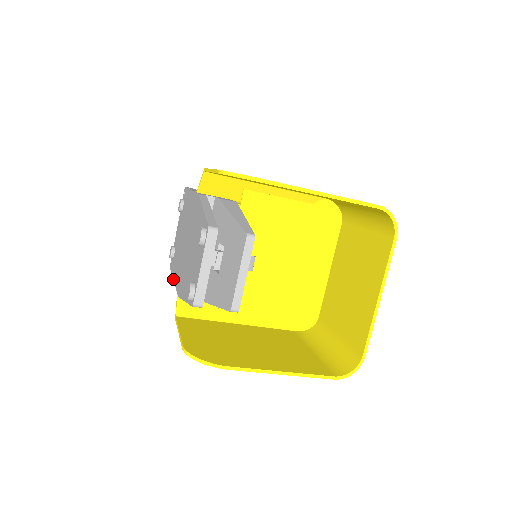
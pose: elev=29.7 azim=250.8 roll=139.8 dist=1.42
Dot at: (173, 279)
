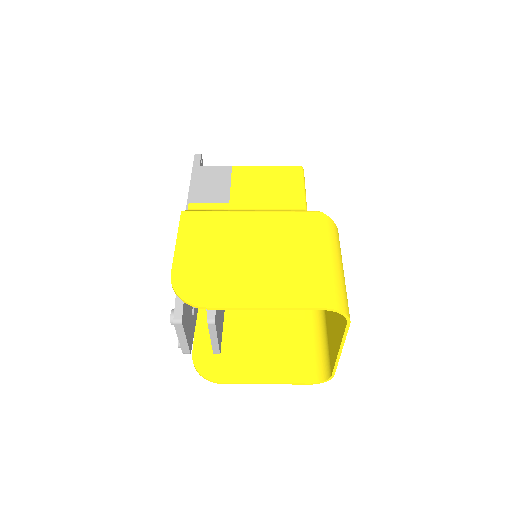
Dot at: occluded
